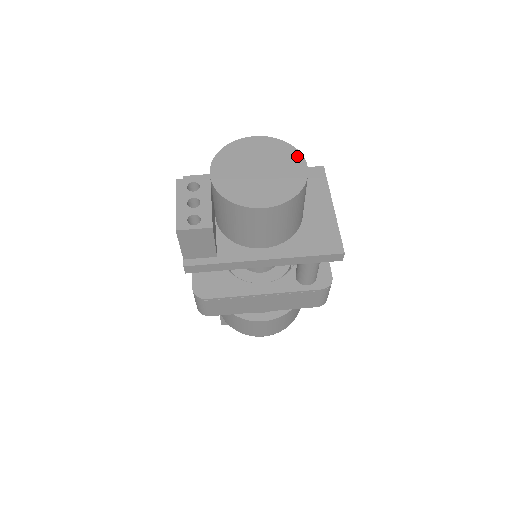
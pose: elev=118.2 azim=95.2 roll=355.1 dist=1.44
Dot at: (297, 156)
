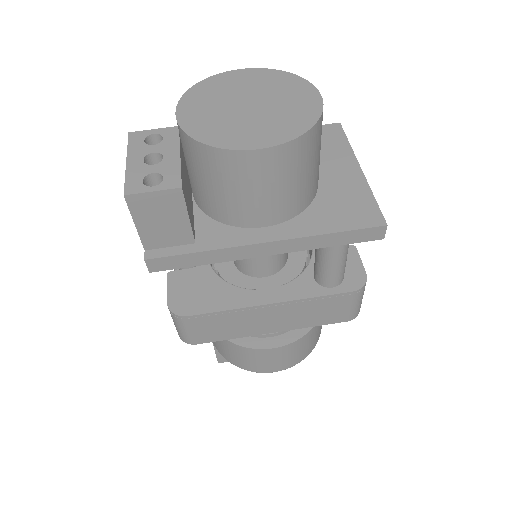
Dot at: (304, 85)
